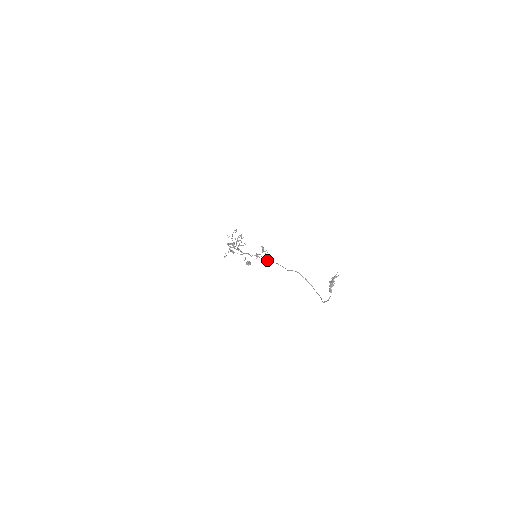
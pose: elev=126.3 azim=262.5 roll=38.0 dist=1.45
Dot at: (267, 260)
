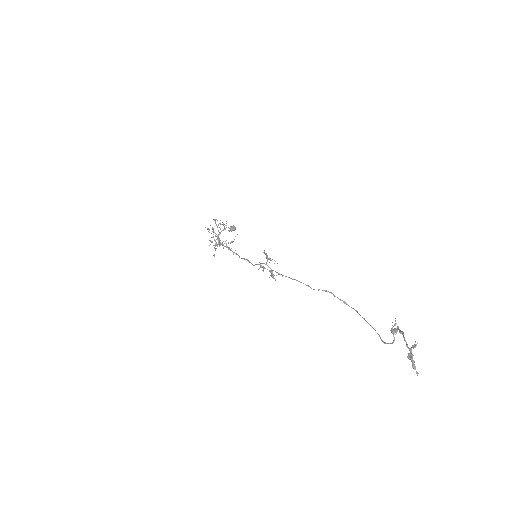
Dot at: (279, 274)
